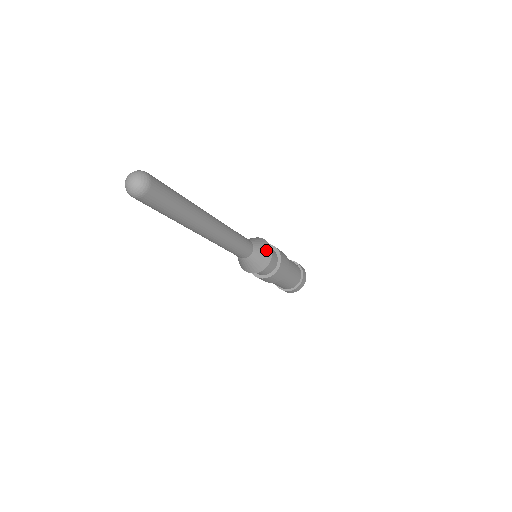
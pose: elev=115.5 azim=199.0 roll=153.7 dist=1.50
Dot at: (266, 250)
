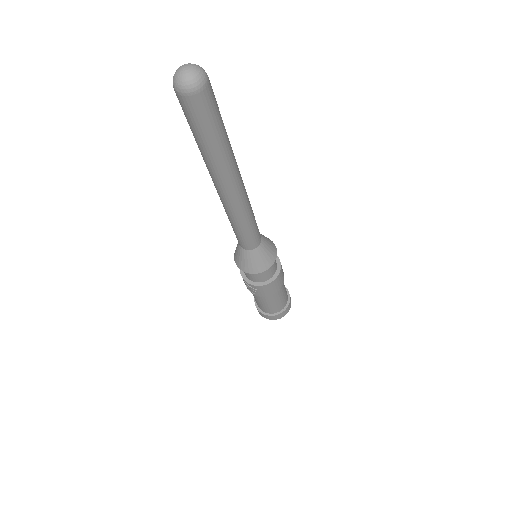
Dot at: (269, 240)
